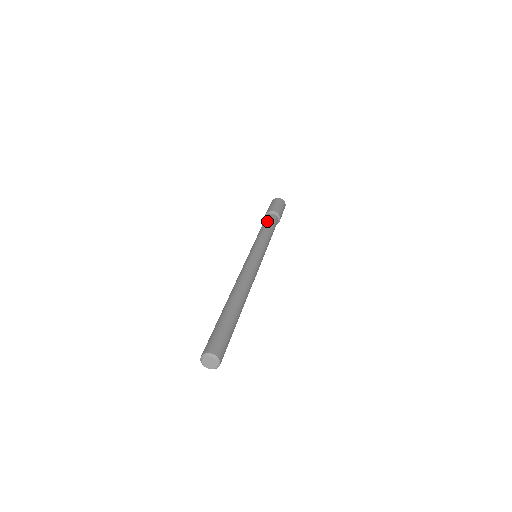
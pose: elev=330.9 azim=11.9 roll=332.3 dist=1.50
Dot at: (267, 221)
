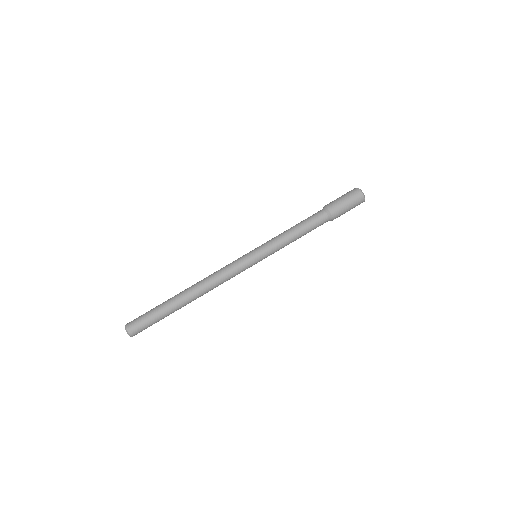
Dot at: (311, 225)
